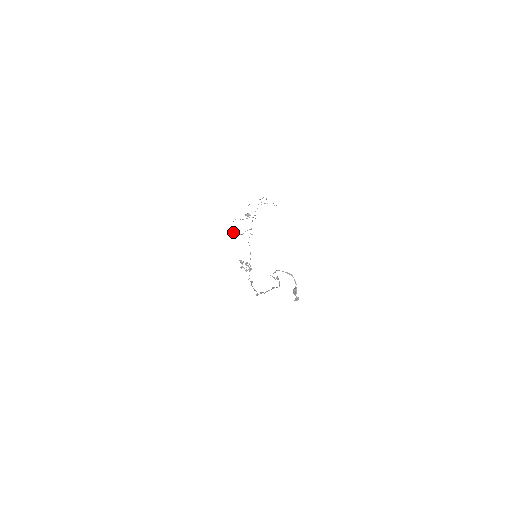
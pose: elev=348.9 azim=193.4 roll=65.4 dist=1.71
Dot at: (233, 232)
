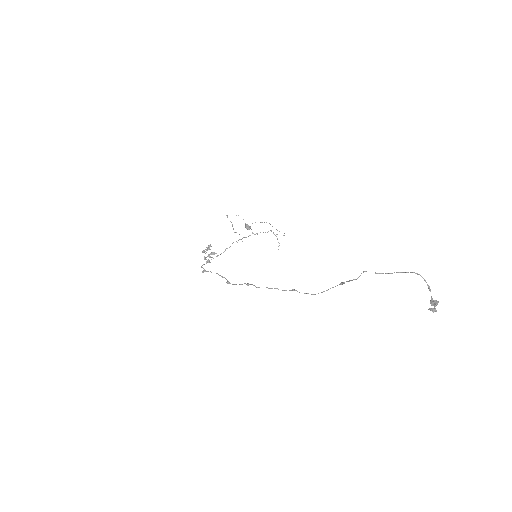
Dot at: occluded
